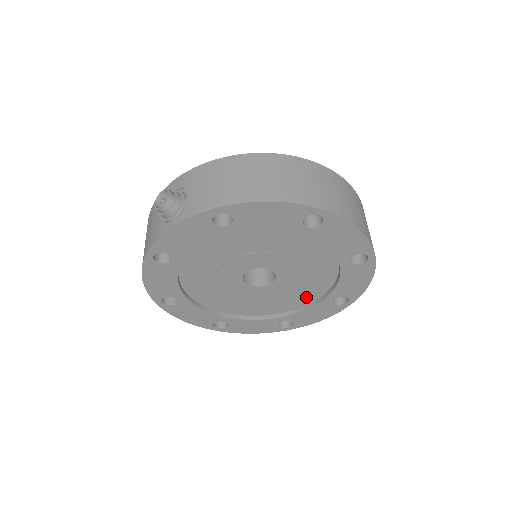
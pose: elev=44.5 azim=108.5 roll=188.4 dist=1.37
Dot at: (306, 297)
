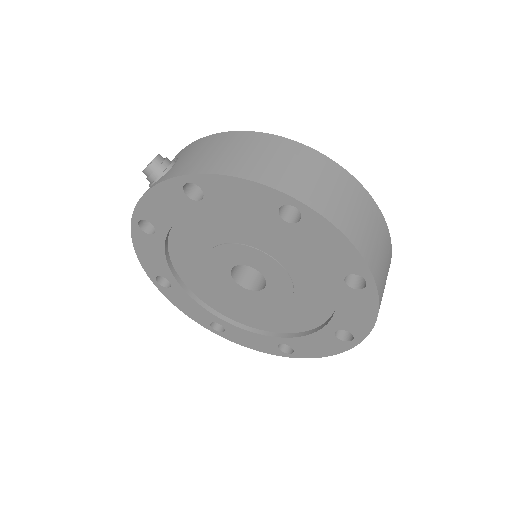
Dot at: (305, 320)
